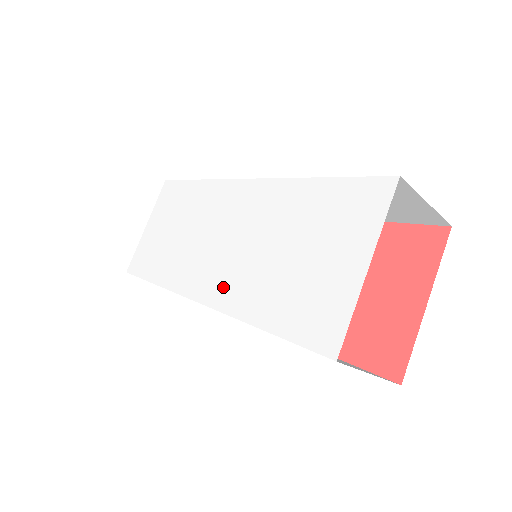
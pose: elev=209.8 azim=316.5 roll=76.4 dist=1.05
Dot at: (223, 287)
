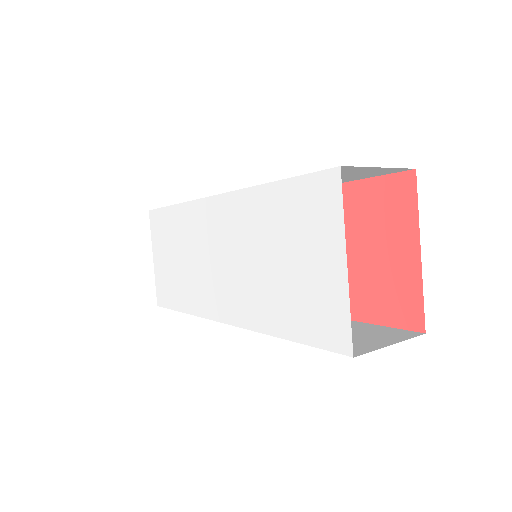
Dot at: (238, 306)
